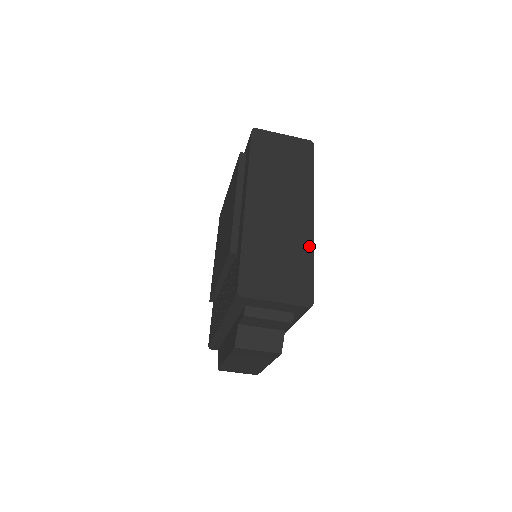
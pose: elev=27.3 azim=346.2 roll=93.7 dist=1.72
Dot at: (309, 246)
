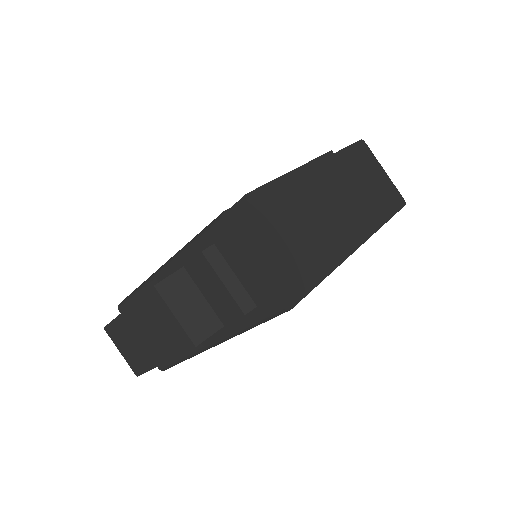
Dot at: (333, 262)
